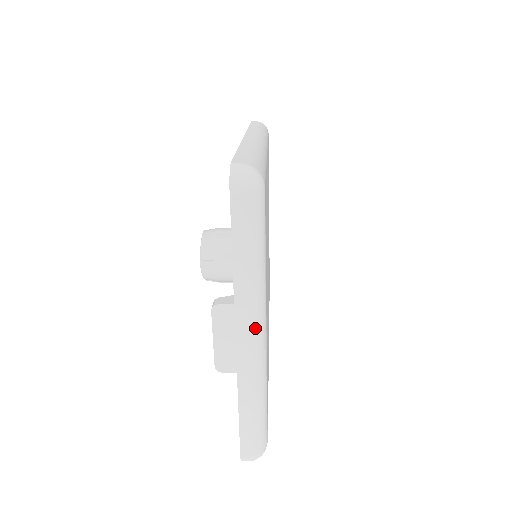
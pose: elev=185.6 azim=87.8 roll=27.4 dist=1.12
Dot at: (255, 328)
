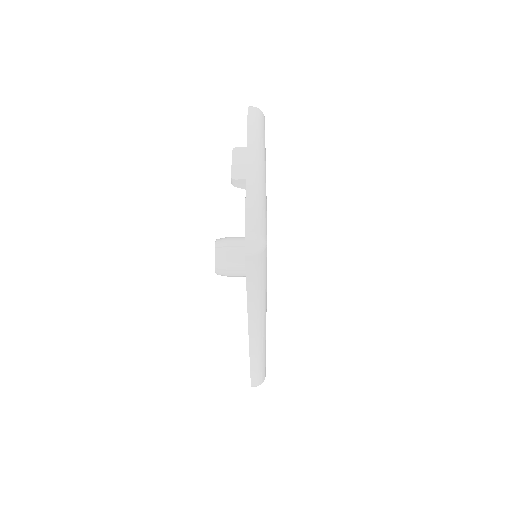
Dot at: (259, 158)
